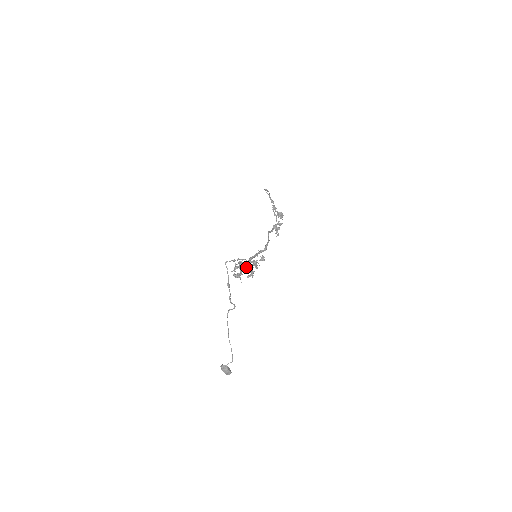
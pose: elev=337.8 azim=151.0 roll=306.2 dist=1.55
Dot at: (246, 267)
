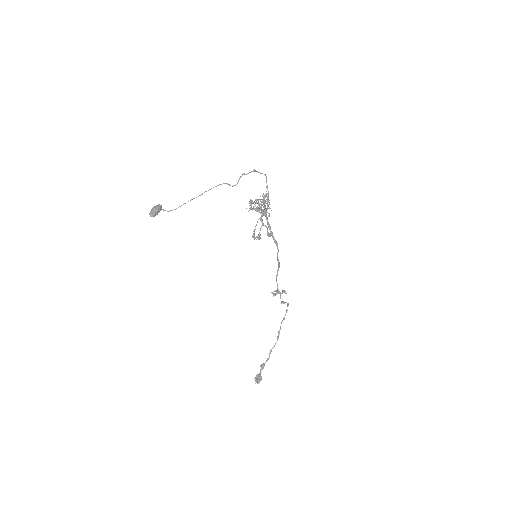
Dot at: (268, 196)
